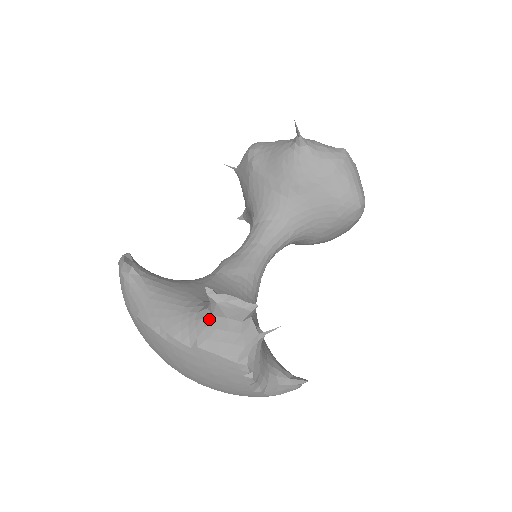
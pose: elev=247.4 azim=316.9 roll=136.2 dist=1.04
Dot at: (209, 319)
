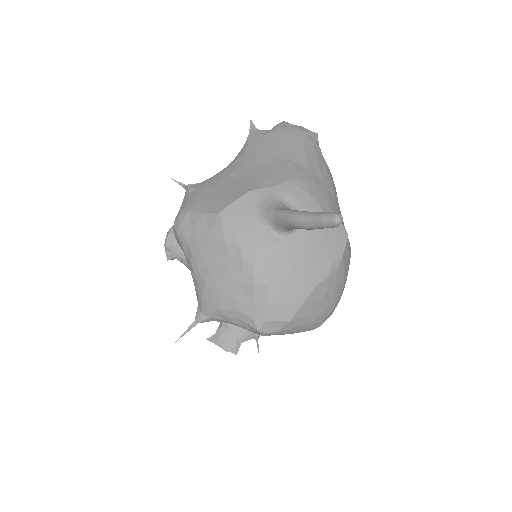
Dot at: occluded
